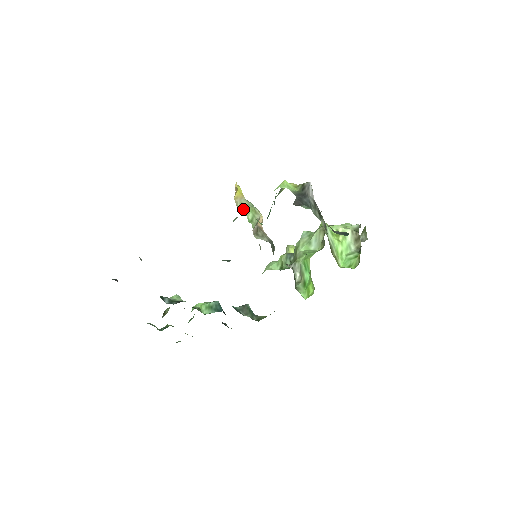
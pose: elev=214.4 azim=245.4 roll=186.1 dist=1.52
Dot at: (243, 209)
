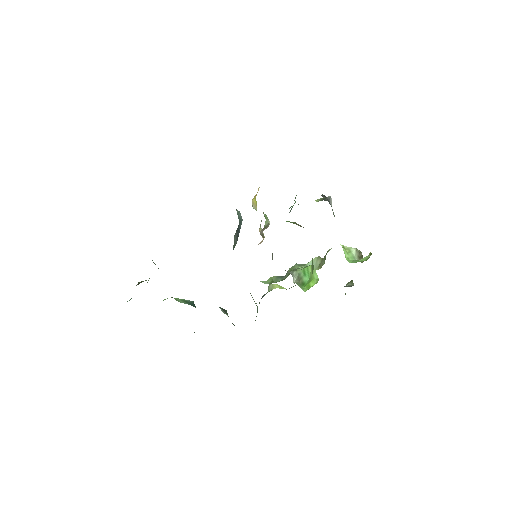
Dot at: occluded
